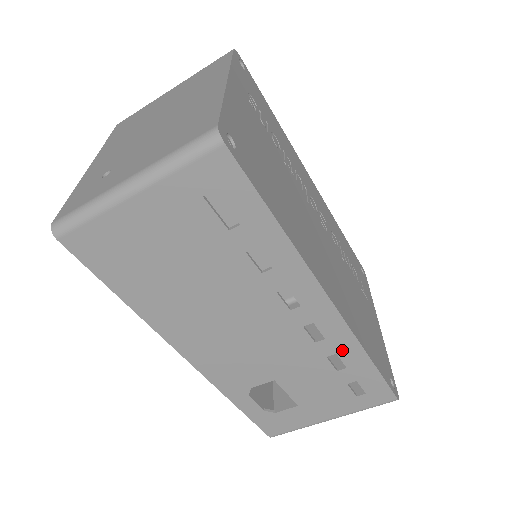
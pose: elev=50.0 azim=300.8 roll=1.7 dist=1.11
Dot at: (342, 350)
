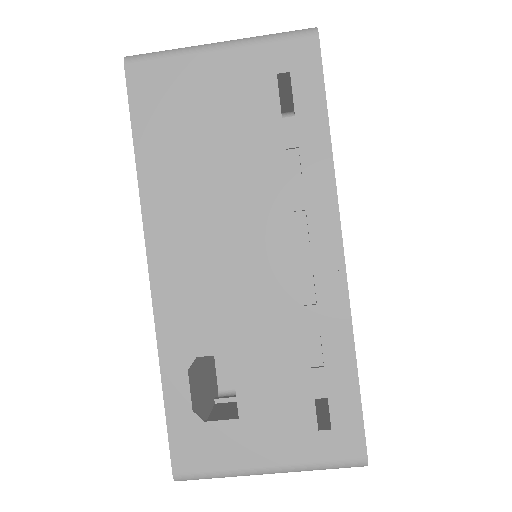
Dot at: (329, 332)
